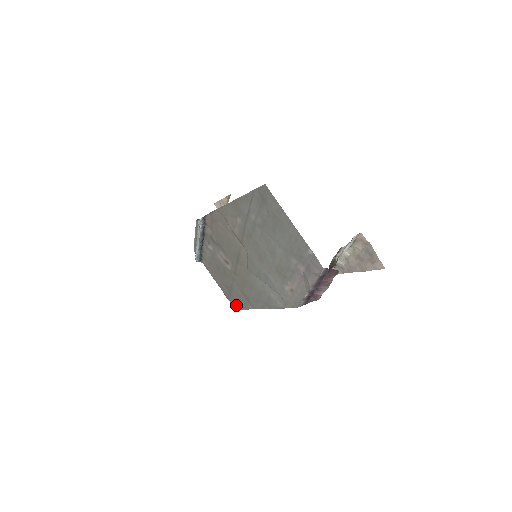
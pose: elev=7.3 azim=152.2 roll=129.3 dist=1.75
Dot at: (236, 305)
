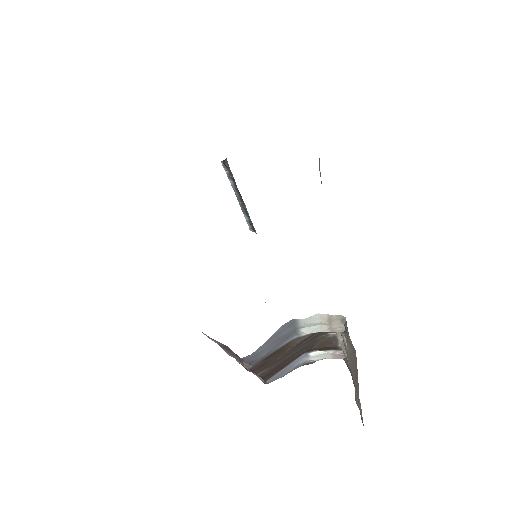
Dot at: occluded
